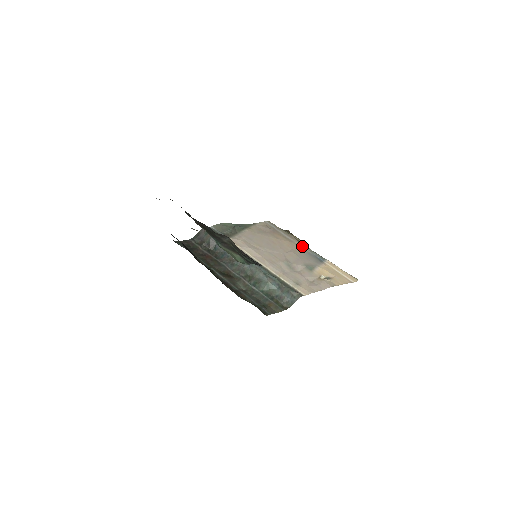
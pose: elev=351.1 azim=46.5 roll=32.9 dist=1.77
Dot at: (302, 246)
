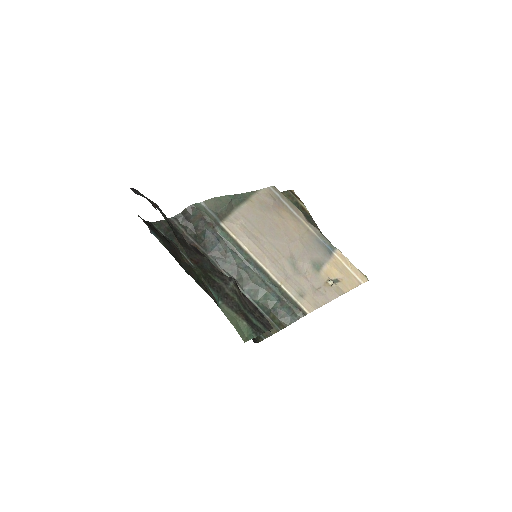
Dot at: (310, 228)
